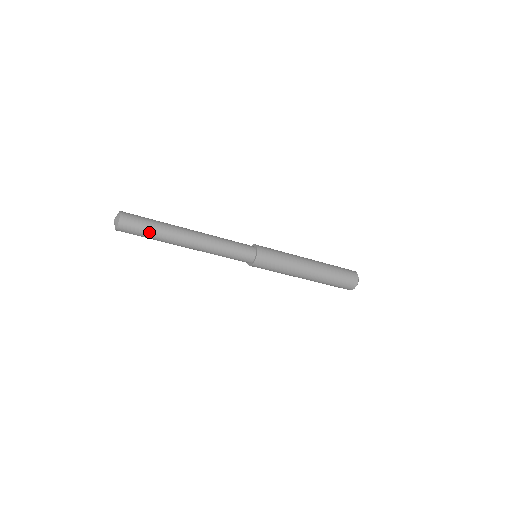
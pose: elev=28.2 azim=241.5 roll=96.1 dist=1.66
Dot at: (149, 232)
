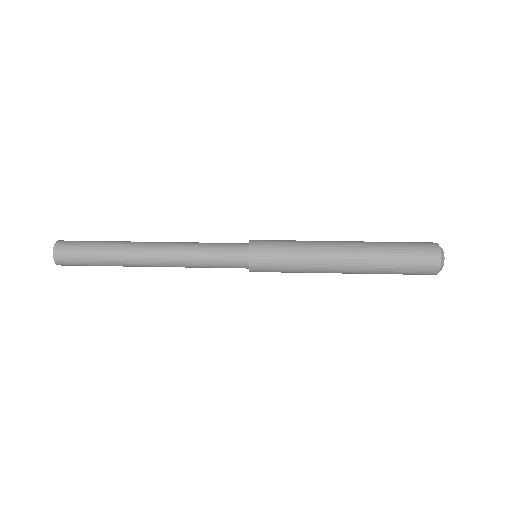
Dot at: (95, 264)
